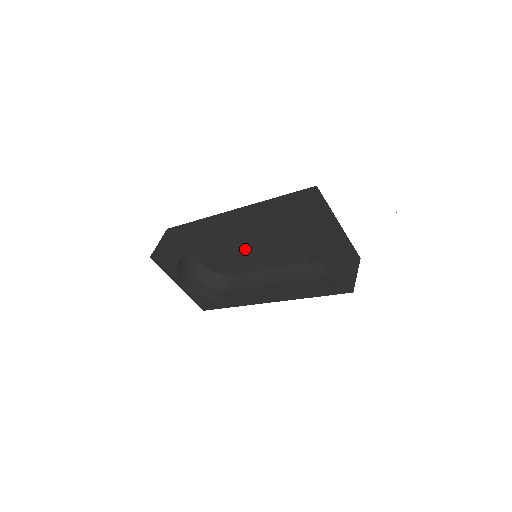
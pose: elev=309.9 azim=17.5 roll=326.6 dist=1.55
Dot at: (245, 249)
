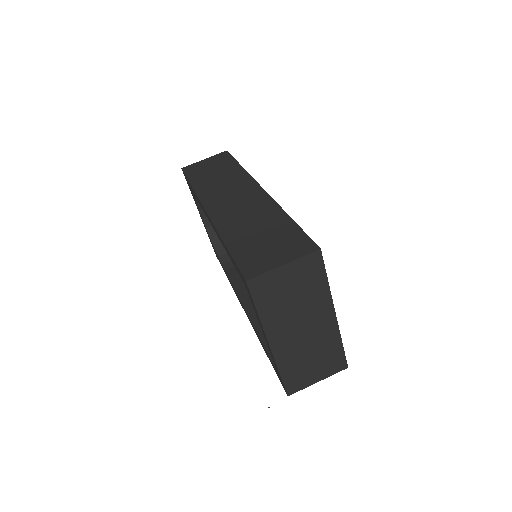
Dot at: occluded
